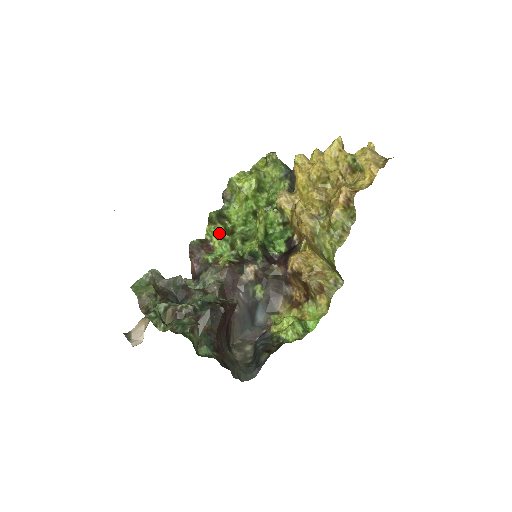
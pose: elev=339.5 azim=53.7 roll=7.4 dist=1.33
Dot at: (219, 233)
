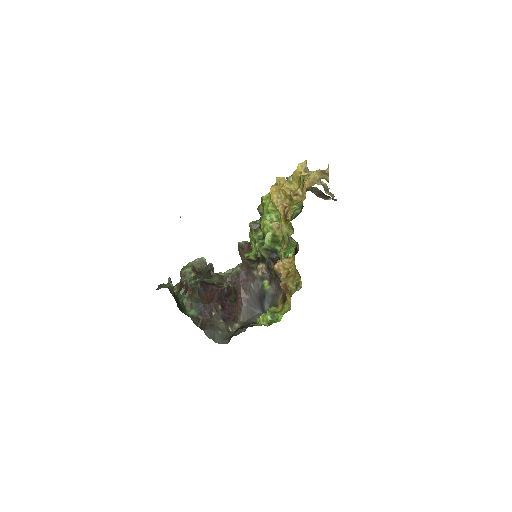
Dot at: (253, 238)
